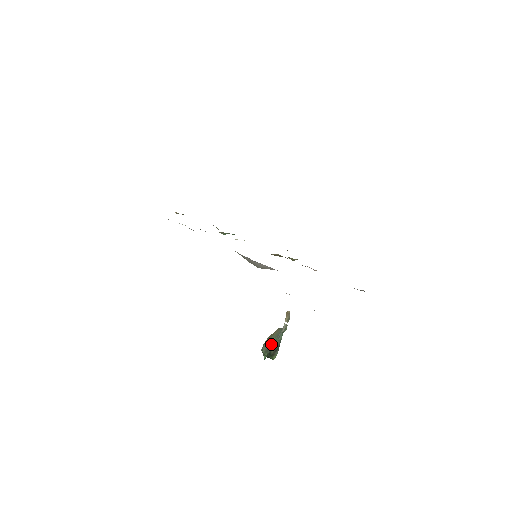
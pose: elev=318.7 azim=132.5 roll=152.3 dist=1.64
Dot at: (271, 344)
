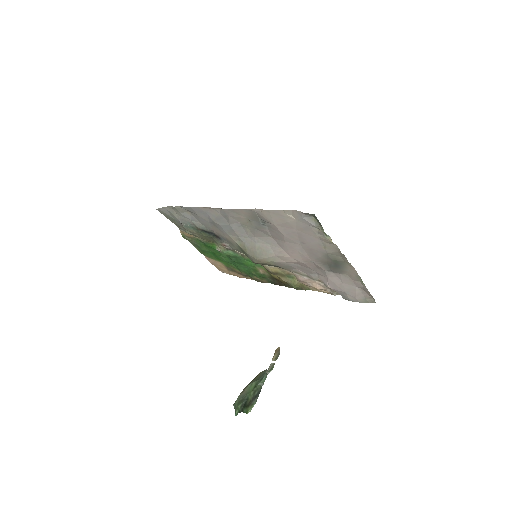
Dot at: (249, 389)
